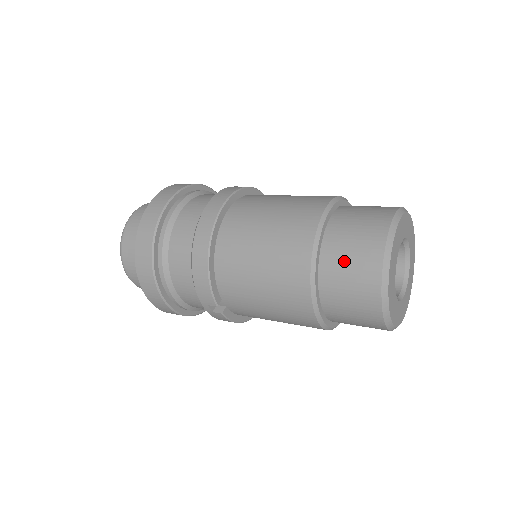
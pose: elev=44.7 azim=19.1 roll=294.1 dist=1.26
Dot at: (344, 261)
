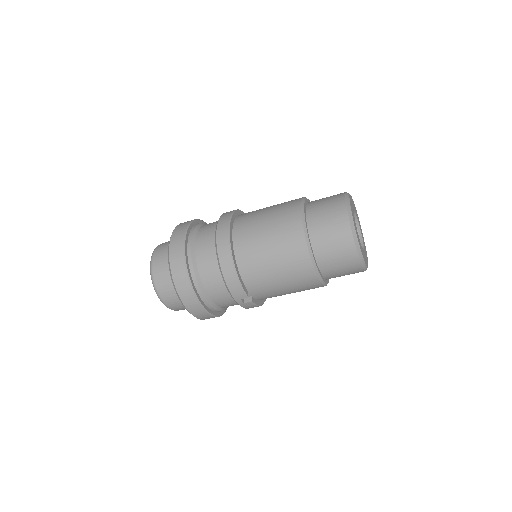
Dot at: (327, 236)
